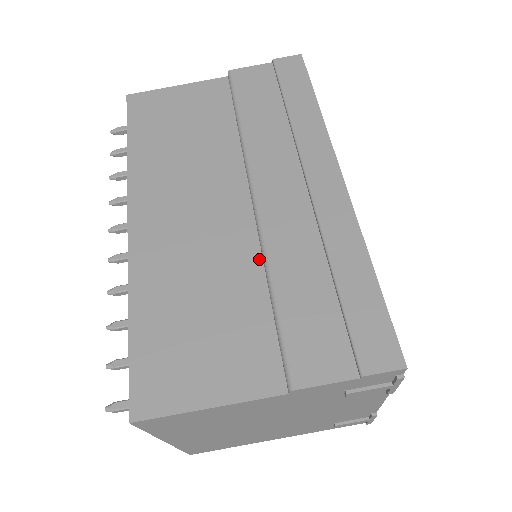
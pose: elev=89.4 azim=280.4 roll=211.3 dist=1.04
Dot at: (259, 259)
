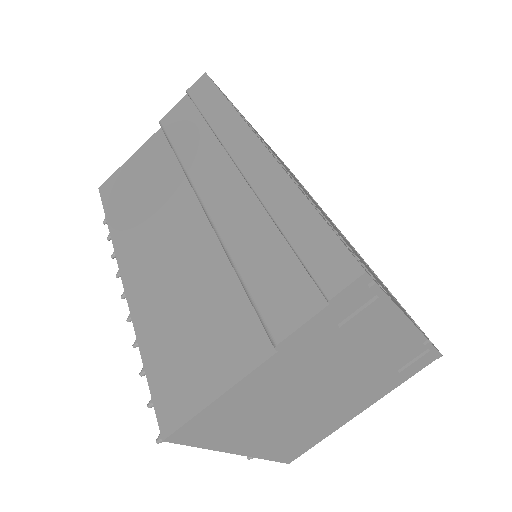
Dot at: (222, 252)
